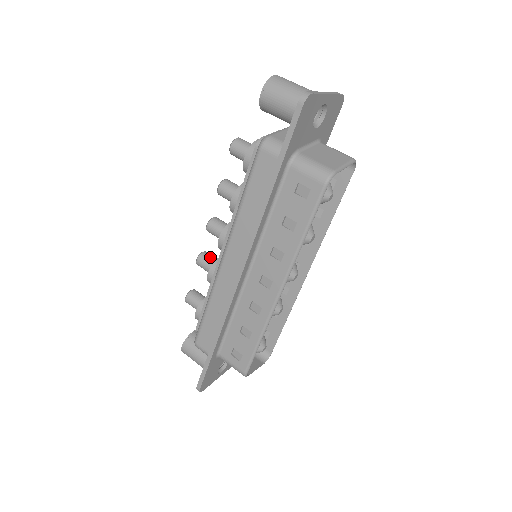
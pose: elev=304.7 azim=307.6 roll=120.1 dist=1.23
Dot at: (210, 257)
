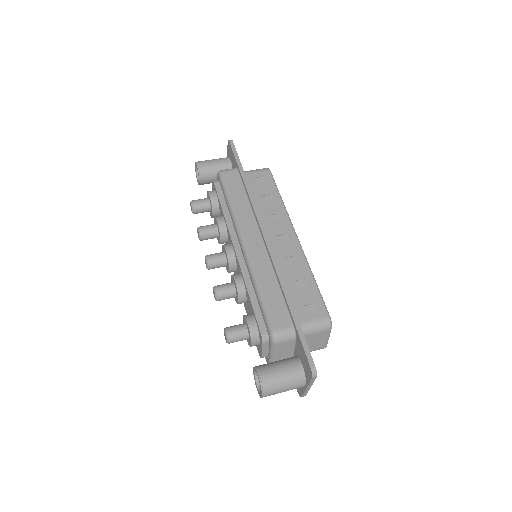
Dot at: (223, 284)
